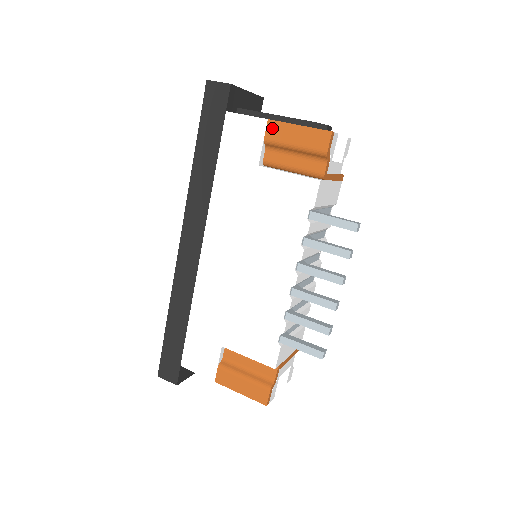
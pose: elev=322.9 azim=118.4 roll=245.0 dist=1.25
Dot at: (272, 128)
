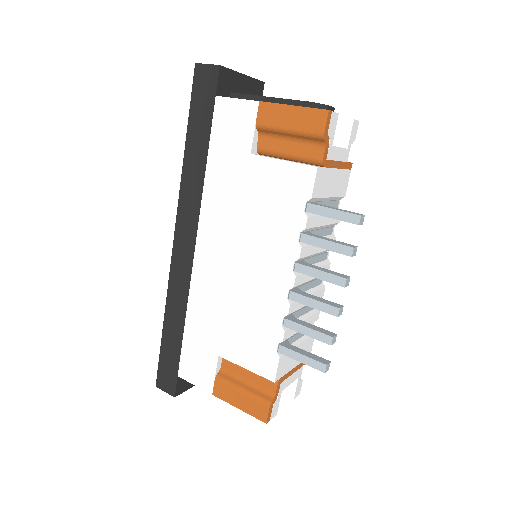
Dot at: (264, 111)
